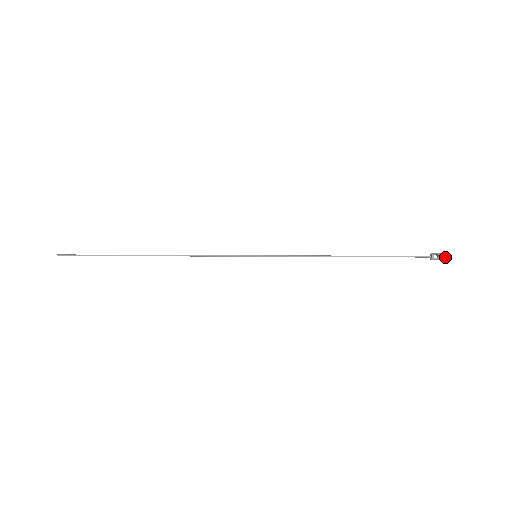
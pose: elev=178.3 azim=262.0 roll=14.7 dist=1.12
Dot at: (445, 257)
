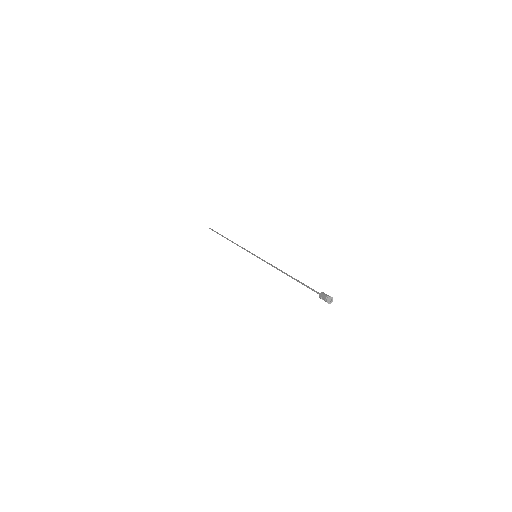
Dot at: (327, 302)
